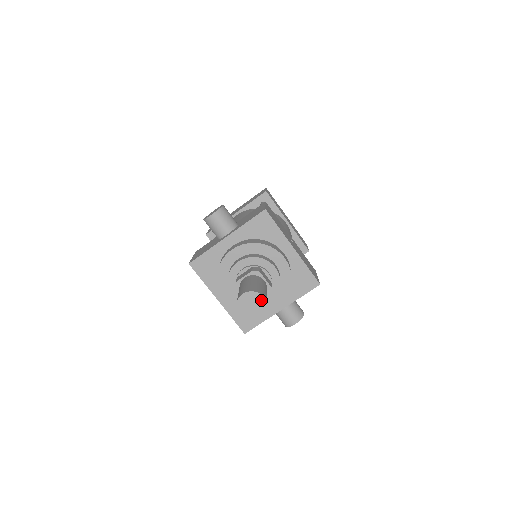
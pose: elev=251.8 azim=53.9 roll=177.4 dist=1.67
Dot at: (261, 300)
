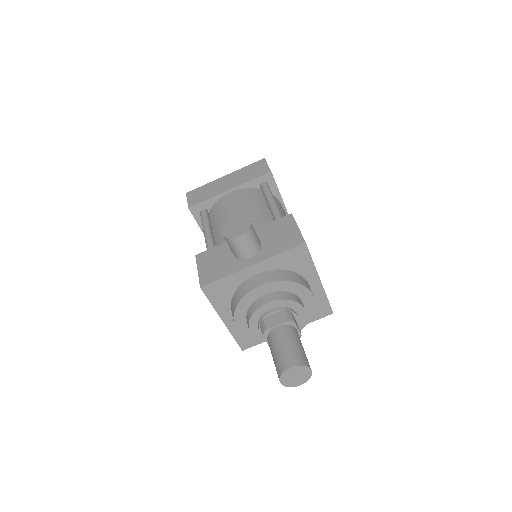
Dot at: (307, 372)
